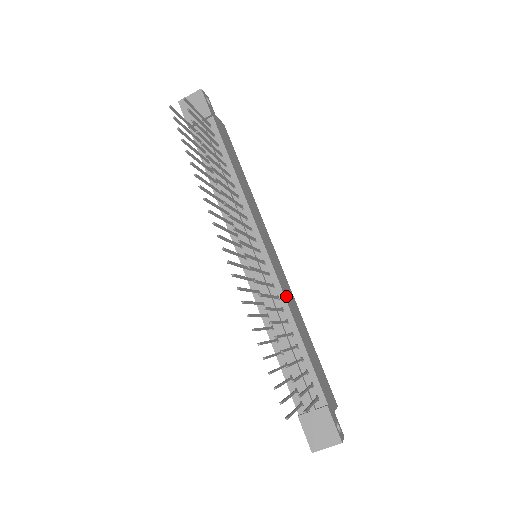
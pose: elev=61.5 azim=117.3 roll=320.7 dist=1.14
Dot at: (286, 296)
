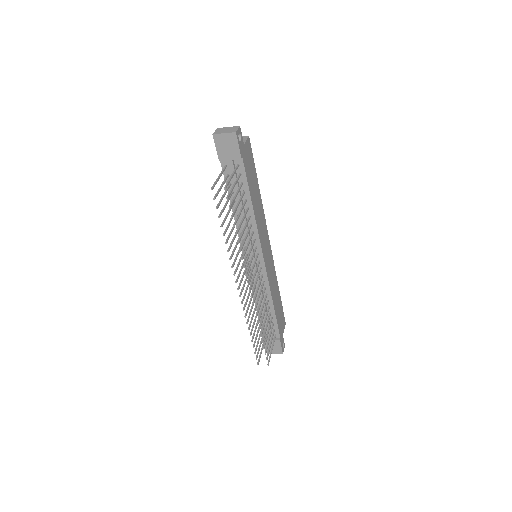
Dot at: (271, 285)
